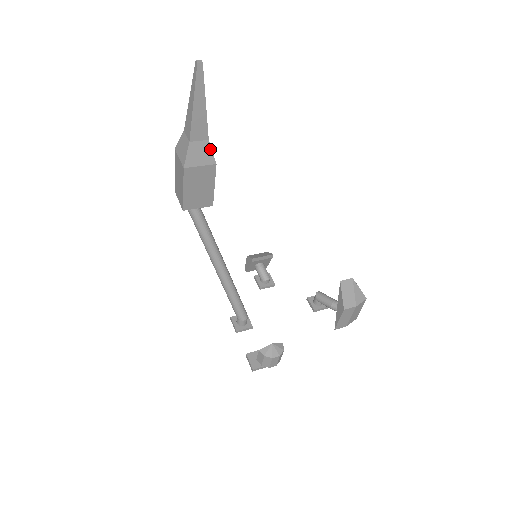
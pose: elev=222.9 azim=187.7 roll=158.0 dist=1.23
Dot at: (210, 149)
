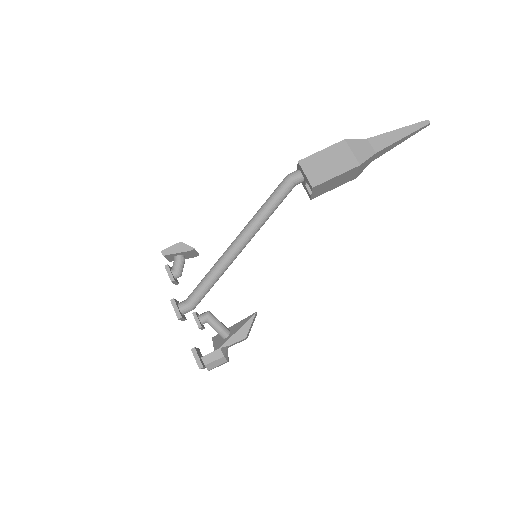
Dot at: occluded
